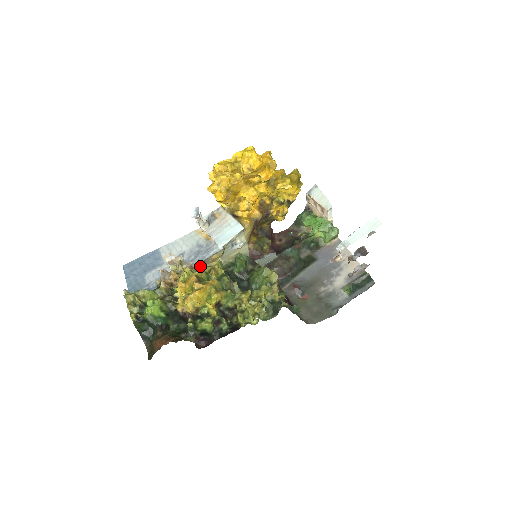
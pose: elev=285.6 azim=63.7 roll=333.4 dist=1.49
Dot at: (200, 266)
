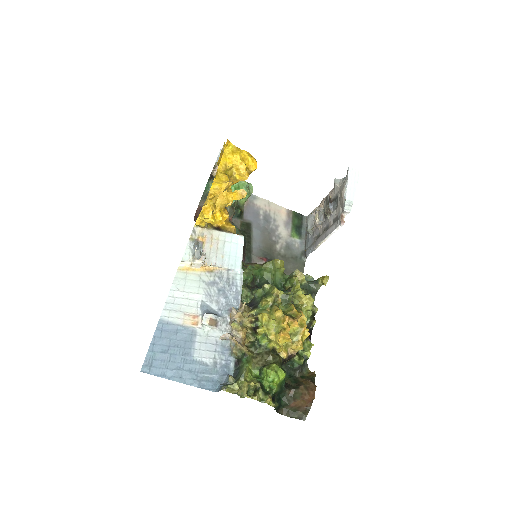
Dot at: (263, 303)
